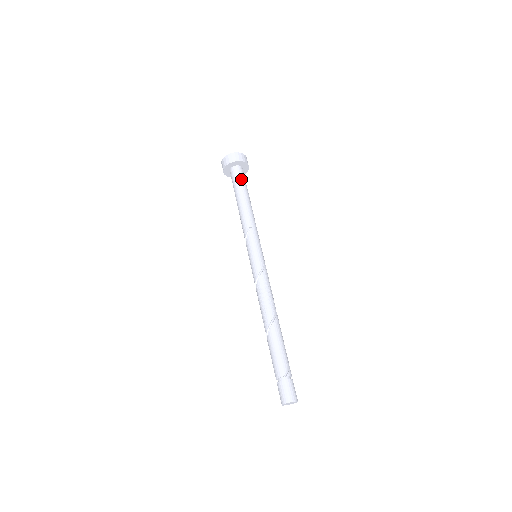
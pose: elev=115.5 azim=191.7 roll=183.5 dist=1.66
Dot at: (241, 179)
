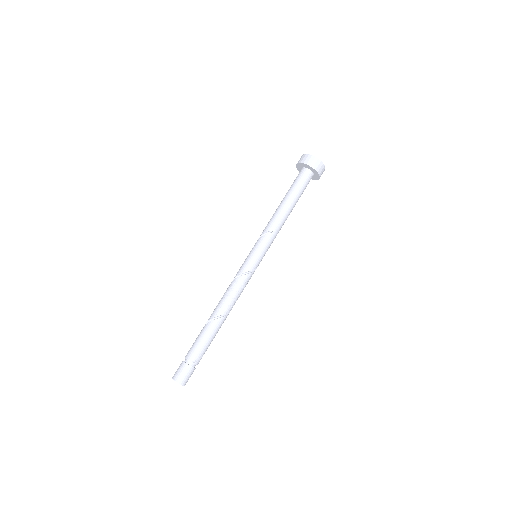
Dot at: (303, 185)
